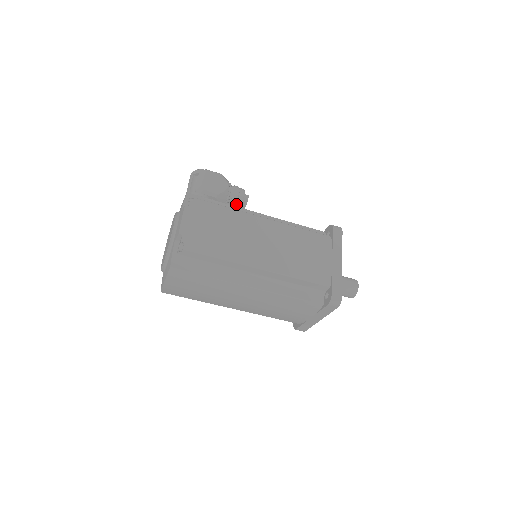
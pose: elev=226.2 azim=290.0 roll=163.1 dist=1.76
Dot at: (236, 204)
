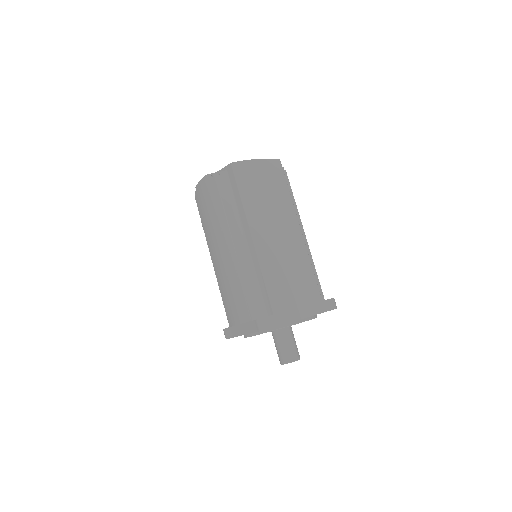
Dot at: occluded
